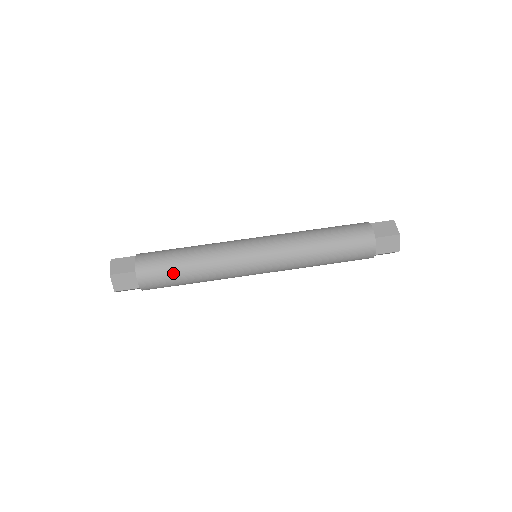
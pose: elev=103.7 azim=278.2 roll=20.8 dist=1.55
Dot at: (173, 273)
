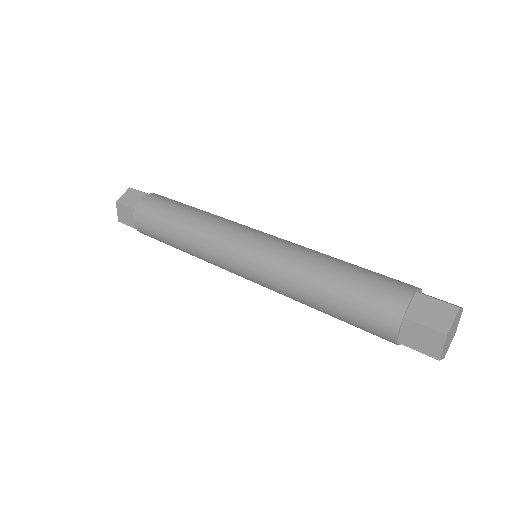
Dot at: (162, 229)
